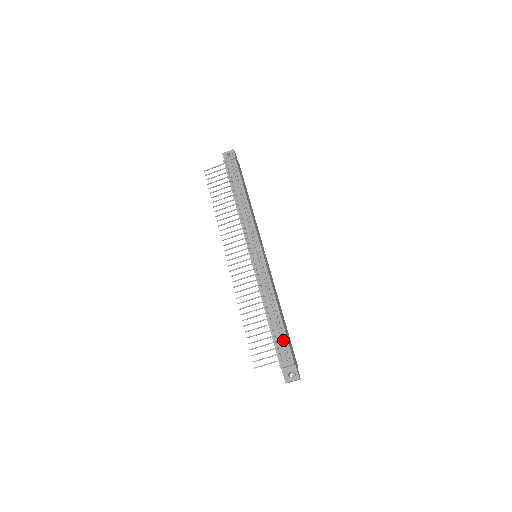
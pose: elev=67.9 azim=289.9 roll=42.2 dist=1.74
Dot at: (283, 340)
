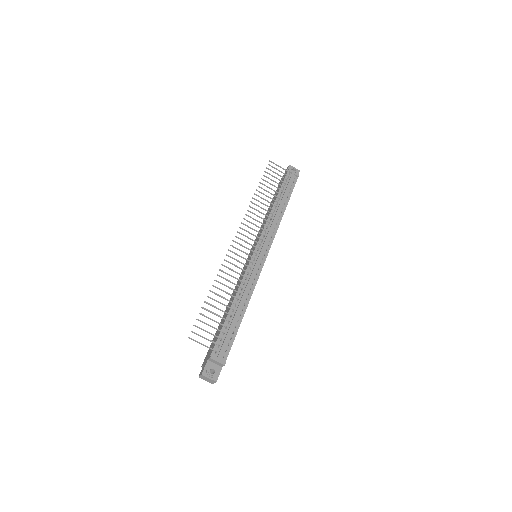
Dot at: (230, 338)
